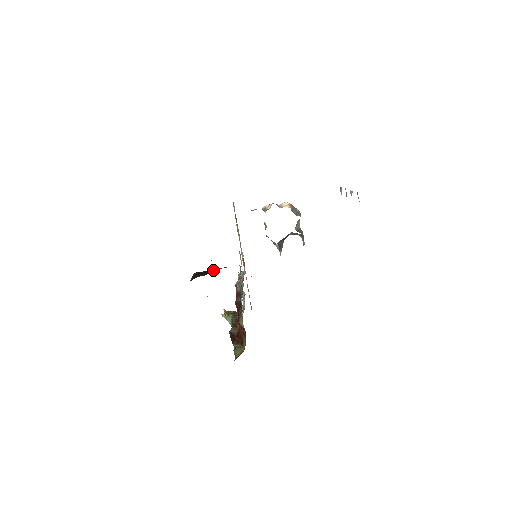
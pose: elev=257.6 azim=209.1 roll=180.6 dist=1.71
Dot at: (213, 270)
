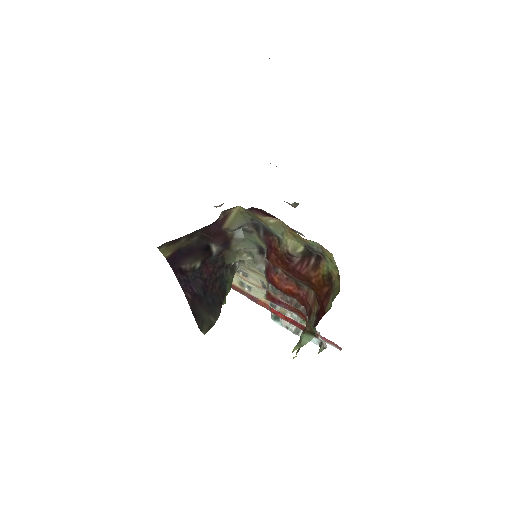
Dot at: (215, 292)
